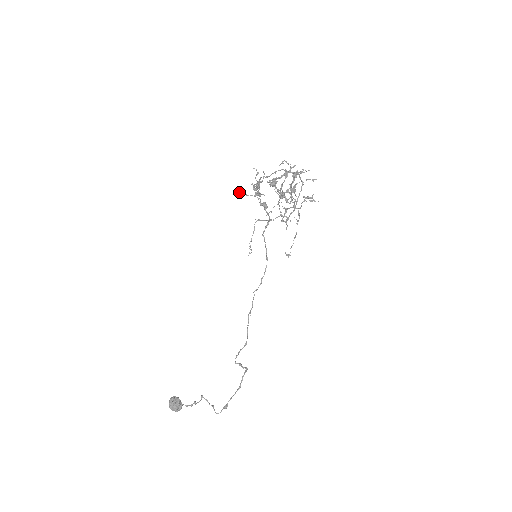
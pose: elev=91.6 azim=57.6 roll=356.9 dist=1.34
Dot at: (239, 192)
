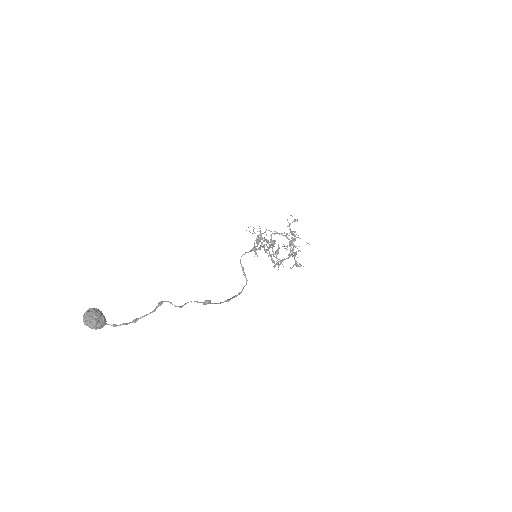
Dot at: occluded
